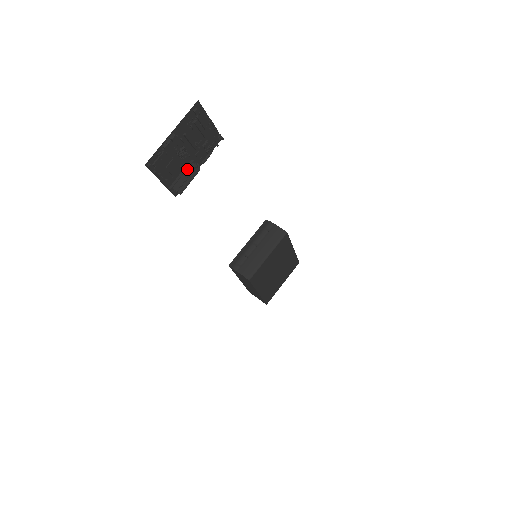
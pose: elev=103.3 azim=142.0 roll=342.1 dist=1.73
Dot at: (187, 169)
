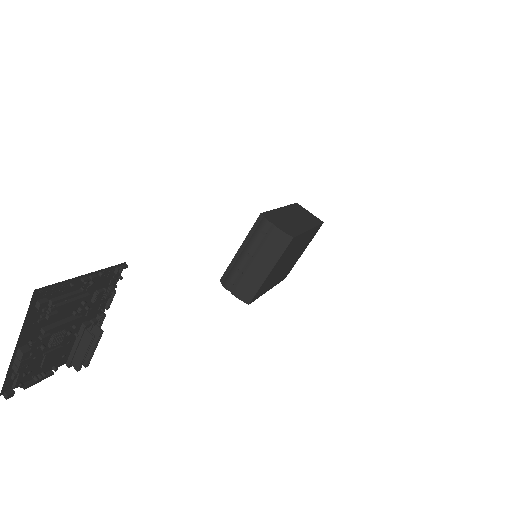
Dot at: (81, 338)
